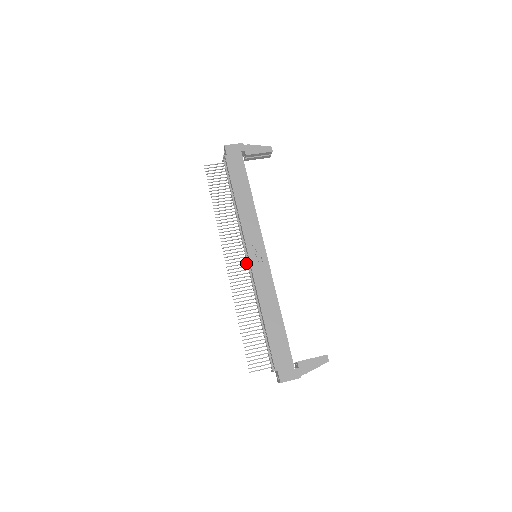
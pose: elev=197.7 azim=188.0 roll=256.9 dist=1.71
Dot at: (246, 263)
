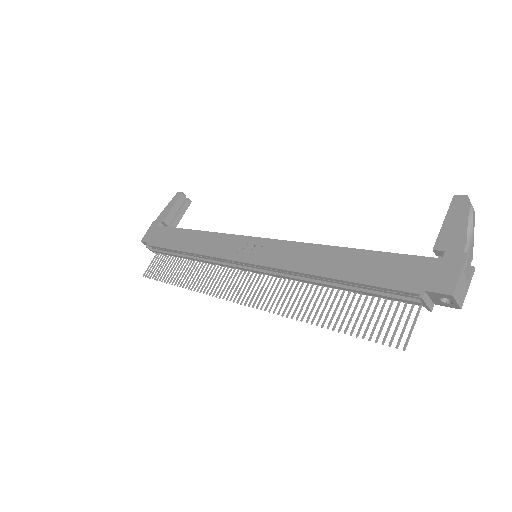
Dot at: (255, 274)
